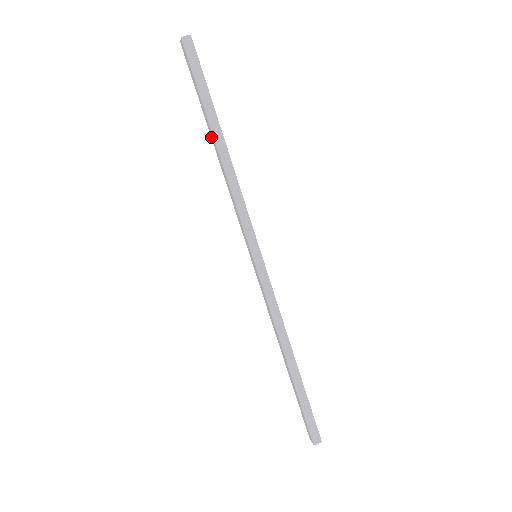
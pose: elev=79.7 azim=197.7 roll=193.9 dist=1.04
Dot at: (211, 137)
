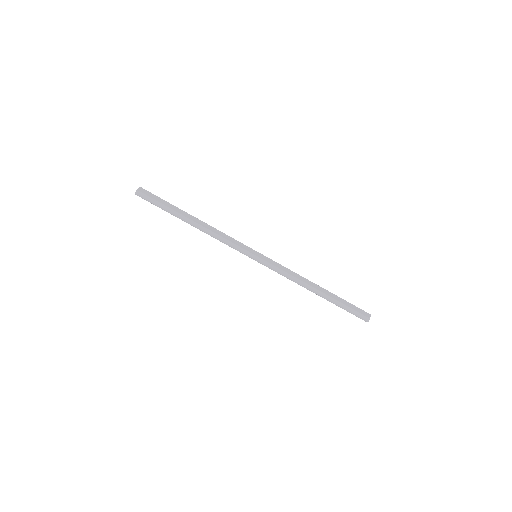
Dot at: occluded
